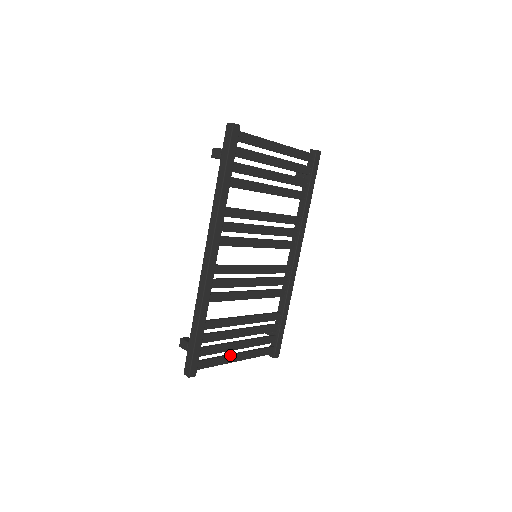
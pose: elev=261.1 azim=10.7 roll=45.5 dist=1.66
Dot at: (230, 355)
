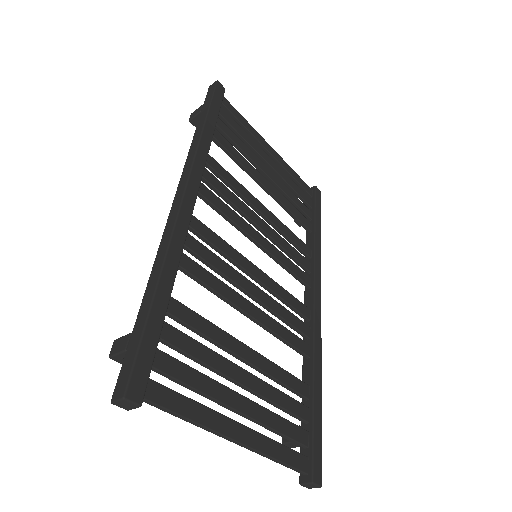
Dot at: (220, 413)
